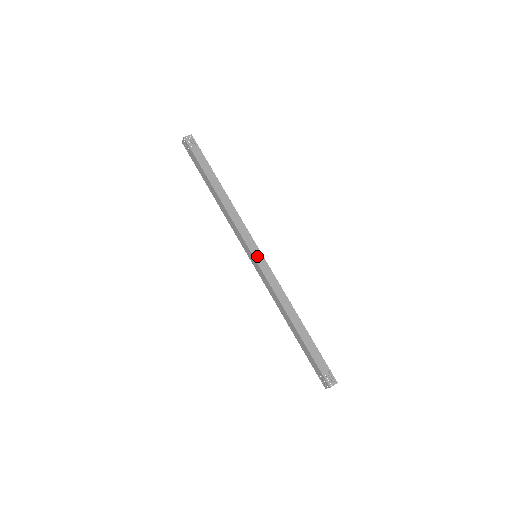
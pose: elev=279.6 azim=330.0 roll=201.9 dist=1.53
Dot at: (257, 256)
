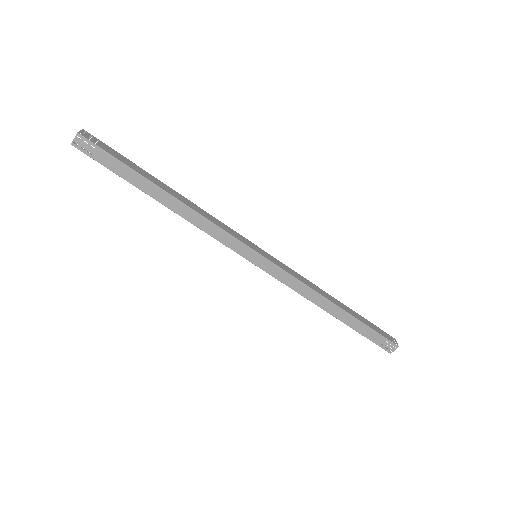
Dot at: (256, 261)
